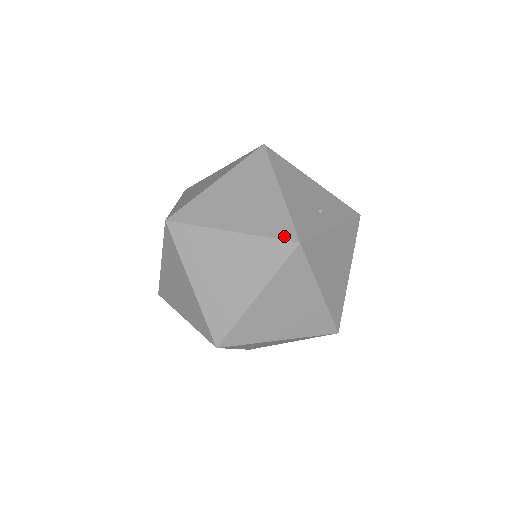
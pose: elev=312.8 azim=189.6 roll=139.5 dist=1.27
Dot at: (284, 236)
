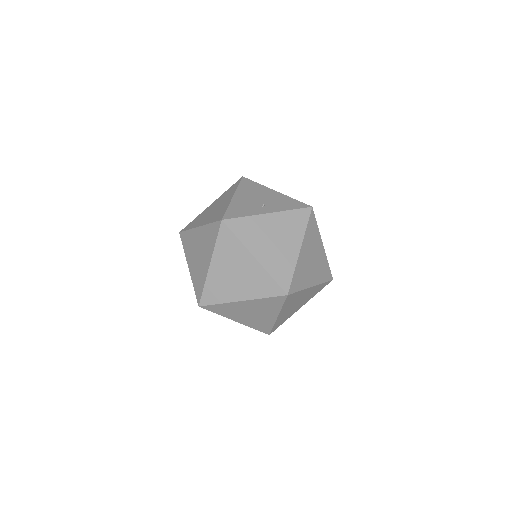
Dot at: (217, 219)
